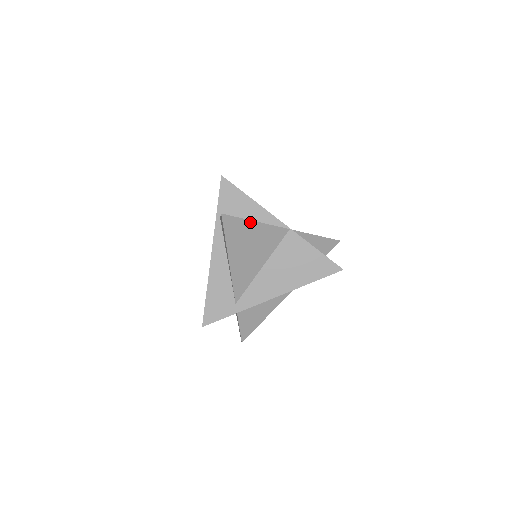
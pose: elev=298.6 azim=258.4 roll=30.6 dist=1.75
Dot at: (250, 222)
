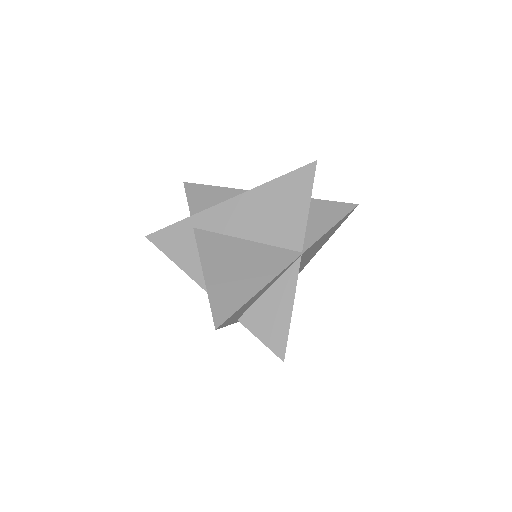
Dot at: (290, 318)
